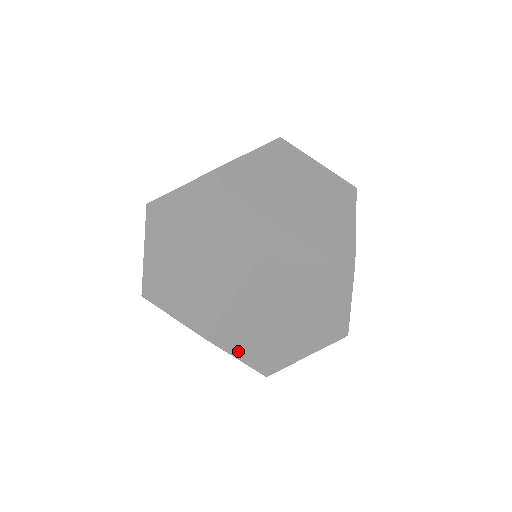
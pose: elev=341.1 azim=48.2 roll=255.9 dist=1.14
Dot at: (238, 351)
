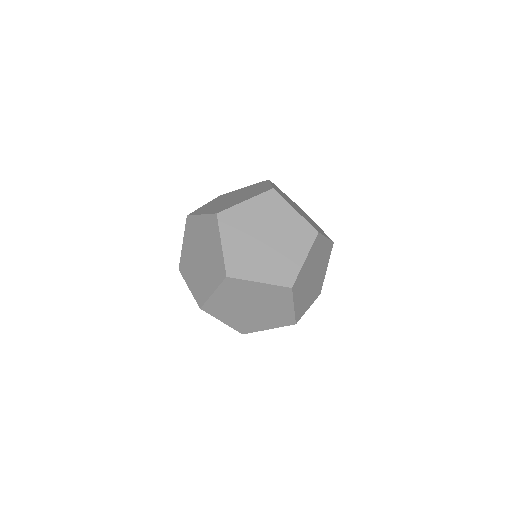
Dot at: (296, 300)
